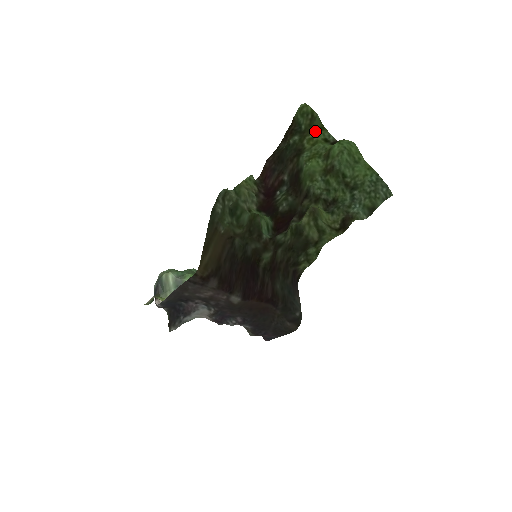
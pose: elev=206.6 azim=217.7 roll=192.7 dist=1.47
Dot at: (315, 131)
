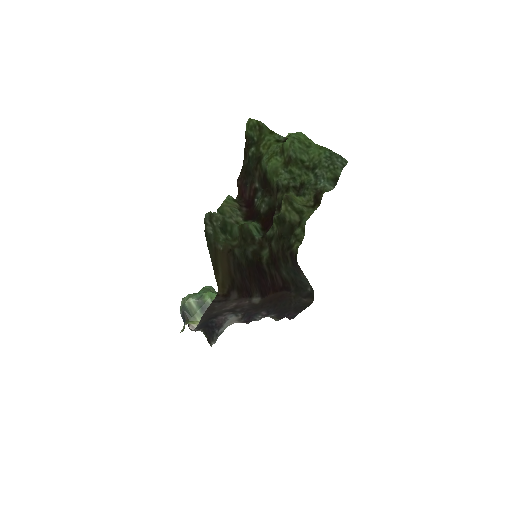
Dot at: (266, 137)
